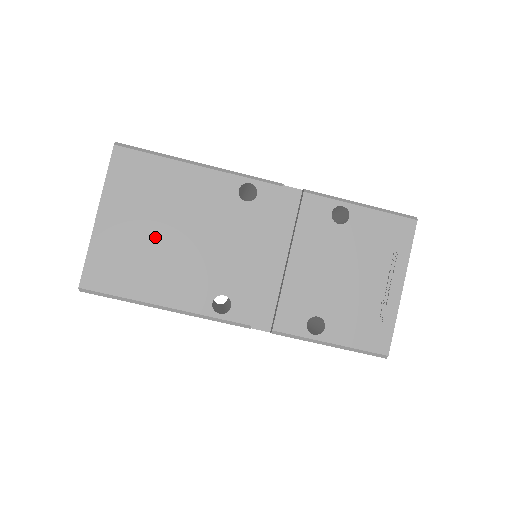
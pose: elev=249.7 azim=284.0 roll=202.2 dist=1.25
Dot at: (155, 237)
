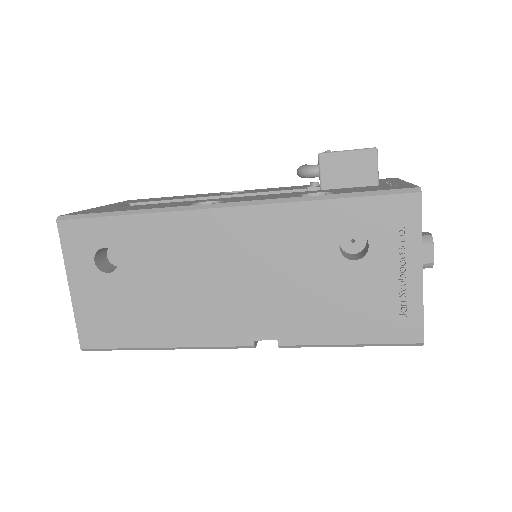
Dot at: occluded
